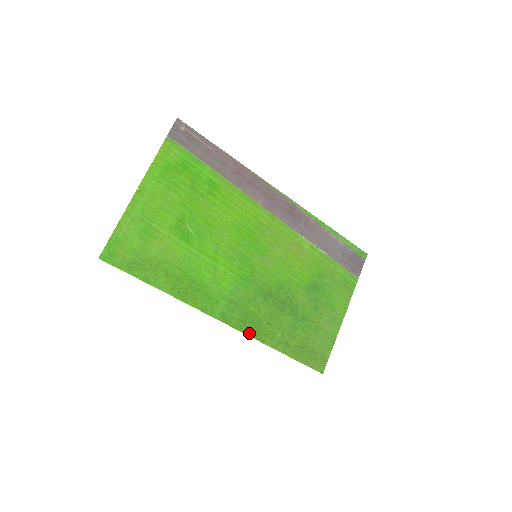
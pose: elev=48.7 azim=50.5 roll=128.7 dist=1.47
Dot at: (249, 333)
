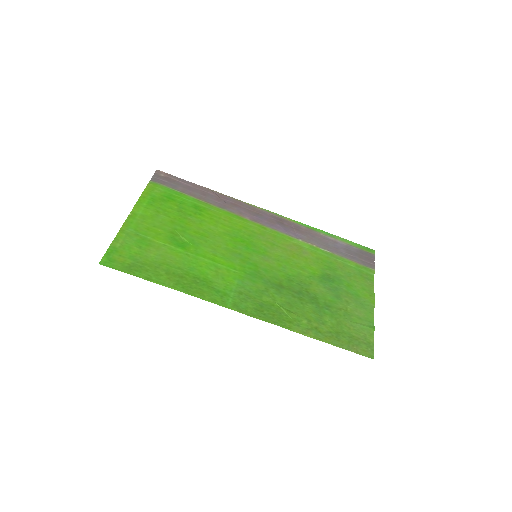
Dot at: (270, 321)
